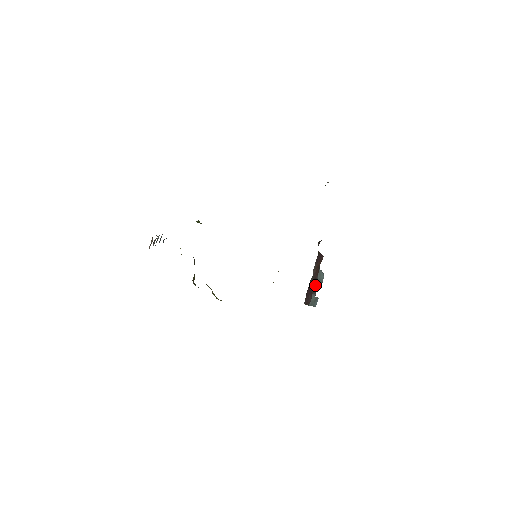
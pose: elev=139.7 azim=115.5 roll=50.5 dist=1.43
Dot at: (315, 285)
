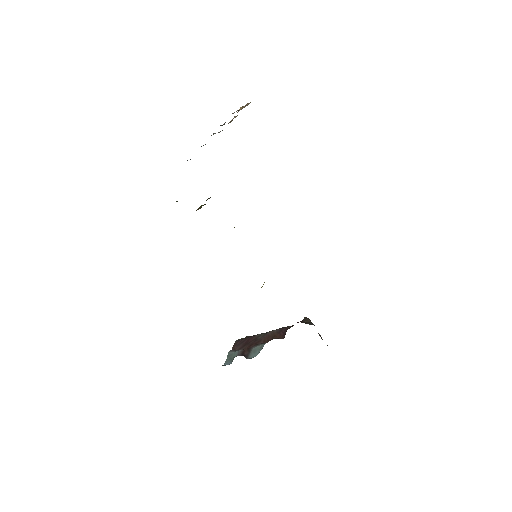
Dot at: (250, 347)
